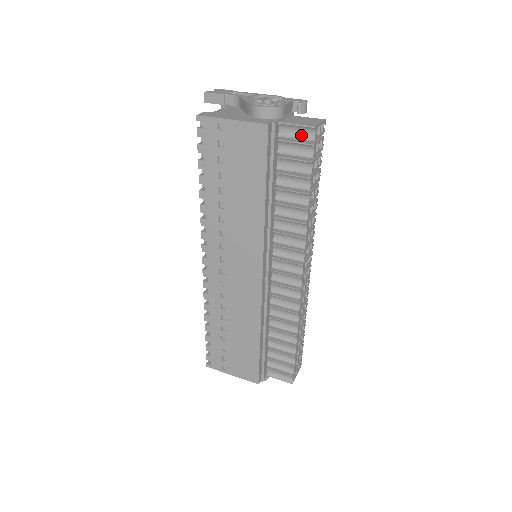
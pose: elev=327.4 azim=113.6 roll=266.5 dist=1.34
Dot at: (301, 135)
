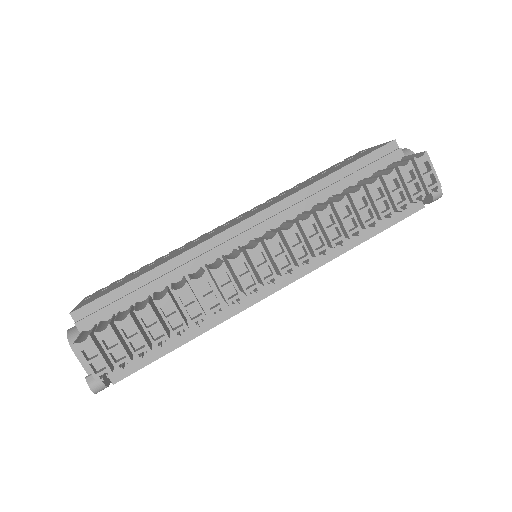
Dot at: occluded
